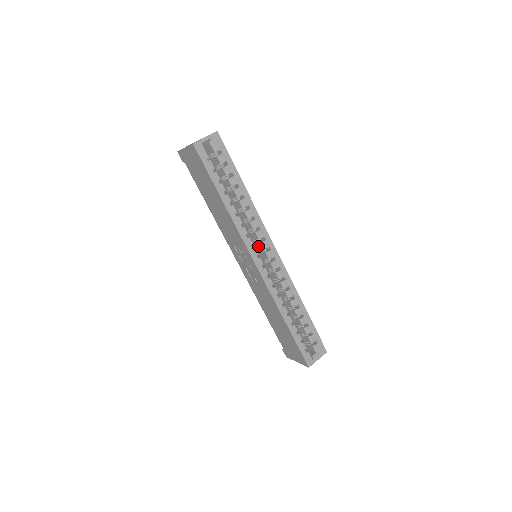
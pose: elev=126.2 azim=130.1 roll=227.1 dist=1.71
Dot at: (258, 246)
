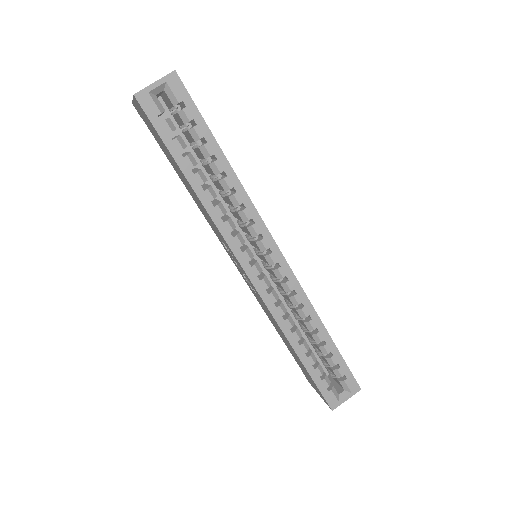
Dot at: (255, 245)
